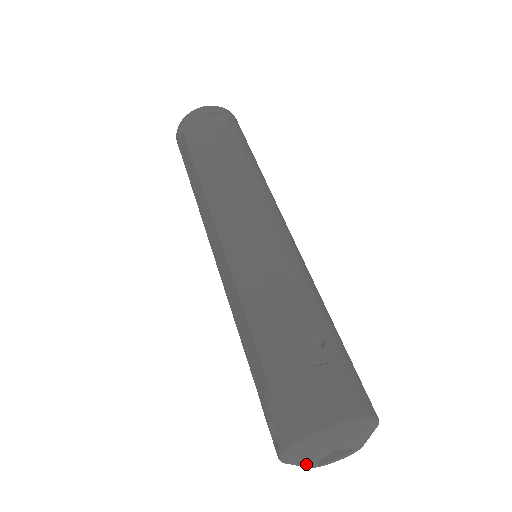
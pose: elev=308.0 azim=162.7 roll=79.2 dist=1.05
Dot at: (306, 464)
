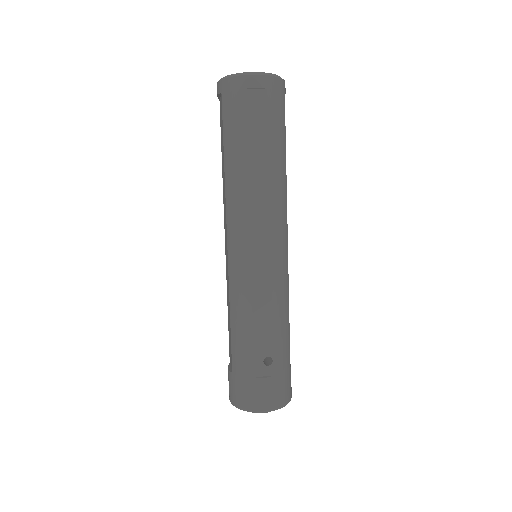
Dot at: occluded
